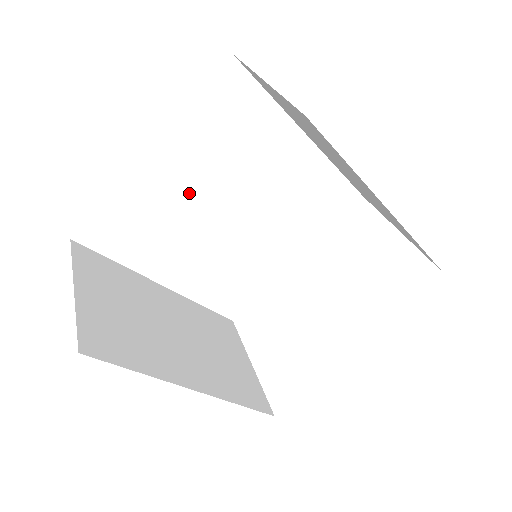
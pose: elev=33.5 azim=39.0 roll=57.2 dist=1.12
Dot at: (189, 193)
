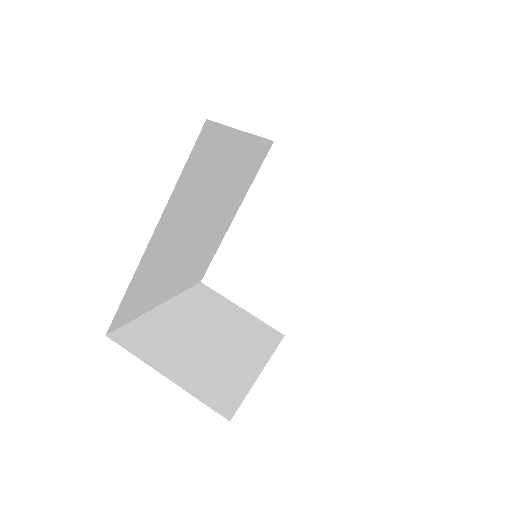
Dot at: (178, 235)
